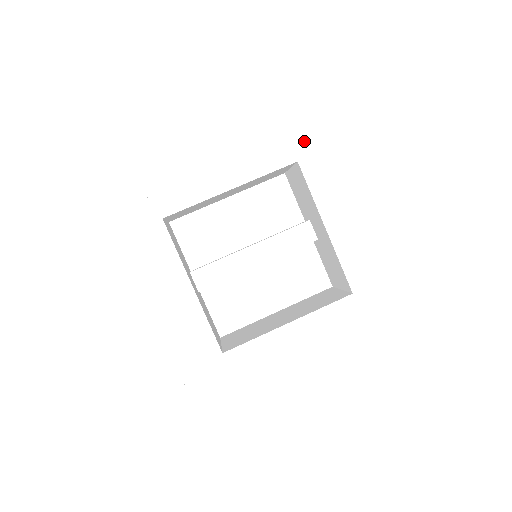
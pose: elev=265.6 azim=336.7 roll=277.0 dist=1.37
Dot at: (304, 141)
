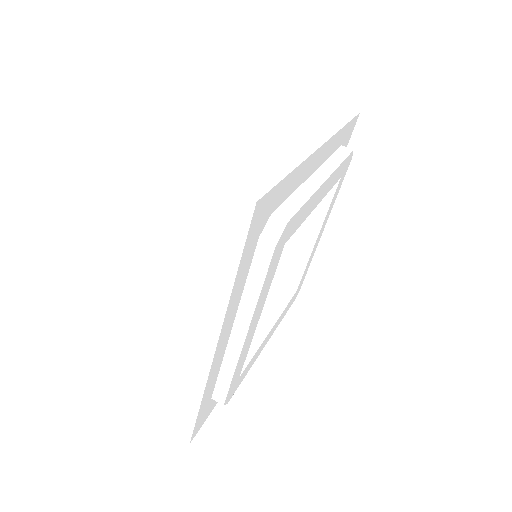
Dot at: (351, 157)
